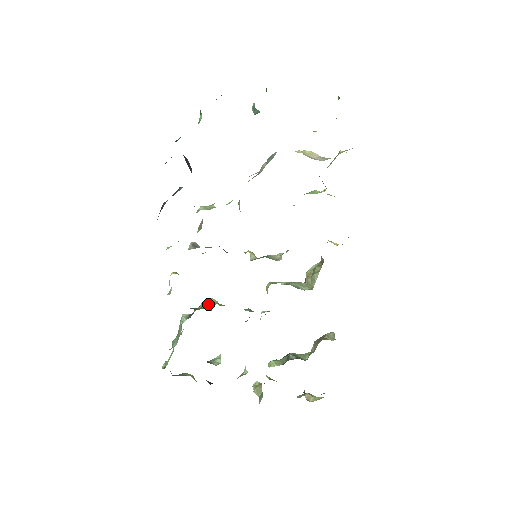
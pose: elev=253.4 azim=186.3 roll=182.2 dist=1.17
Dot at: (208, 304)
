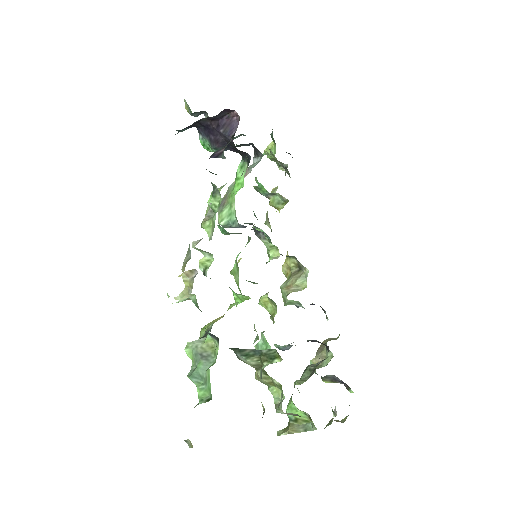
Dot at: occluded
